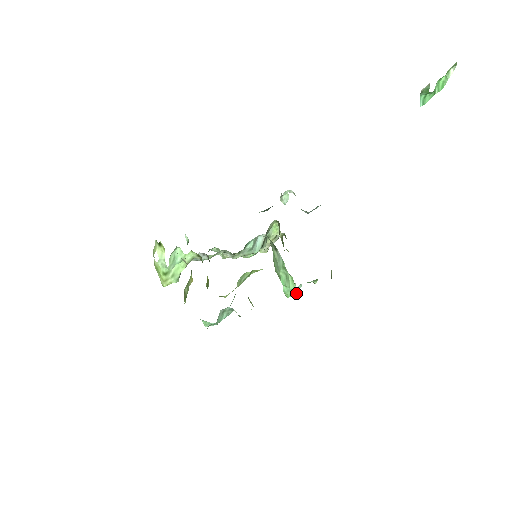
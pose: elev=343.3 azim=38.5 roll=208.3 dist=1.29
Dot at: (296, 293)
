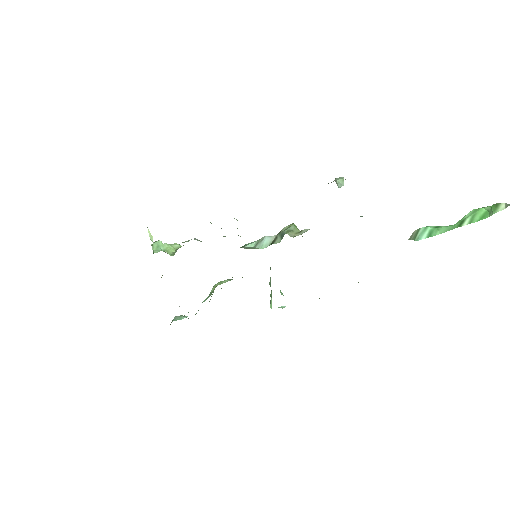
Dot at: occluded
